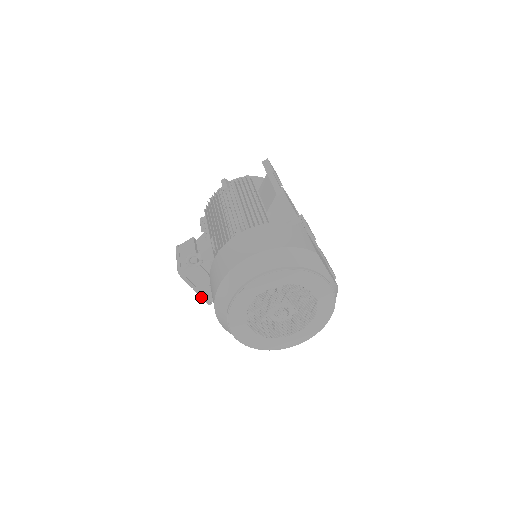
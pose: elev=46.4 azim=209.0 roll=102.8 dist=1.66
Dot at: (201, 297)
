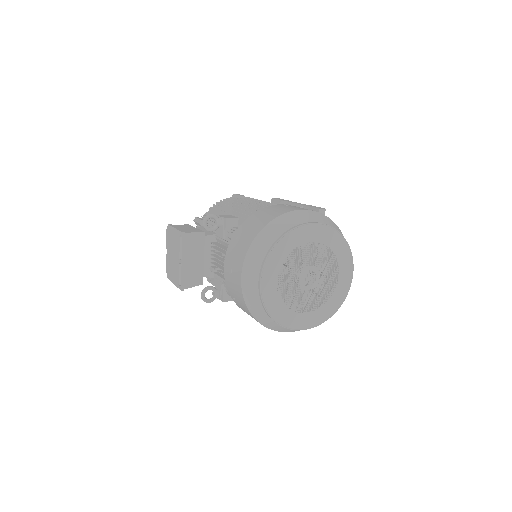
Dot at: (181, 275)
